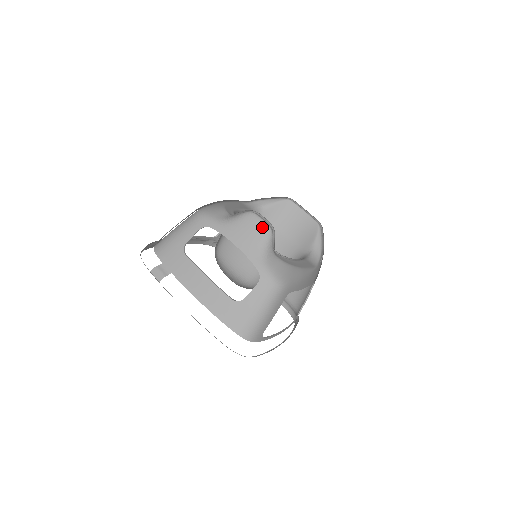
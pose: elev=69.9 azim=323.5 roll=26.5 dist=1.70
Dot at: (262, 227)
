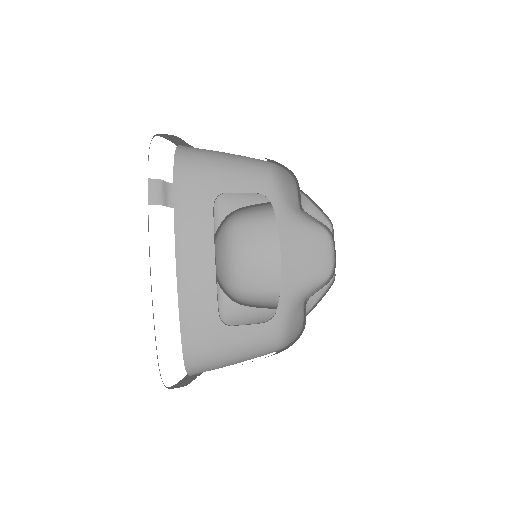
Dot at: (326, 264)
